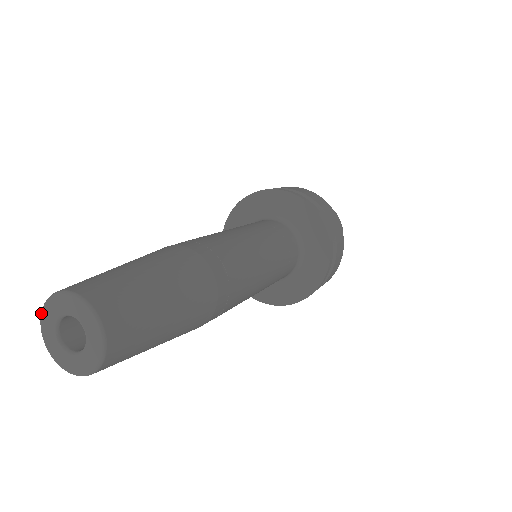
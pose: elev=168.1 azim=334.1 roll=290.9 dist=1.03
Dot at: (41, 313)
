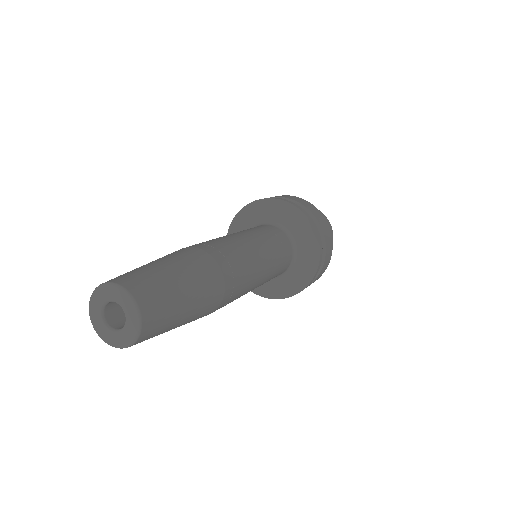
Dot at: (89, 304)
